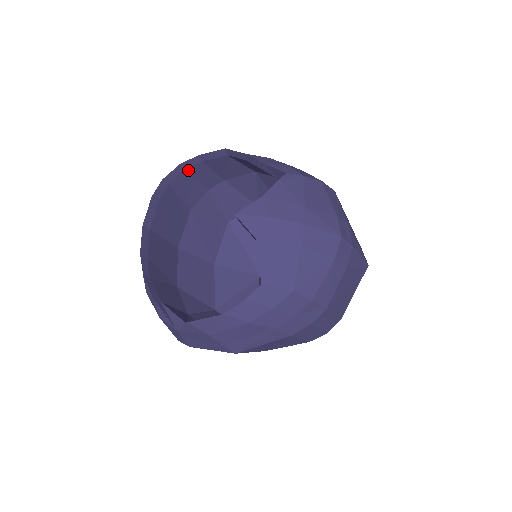
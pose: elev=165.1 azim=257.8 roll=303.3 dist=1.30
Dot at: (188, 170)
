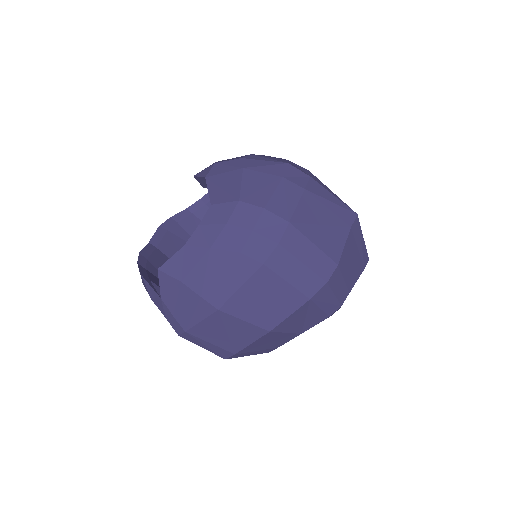
Dot at: (196, 215)
